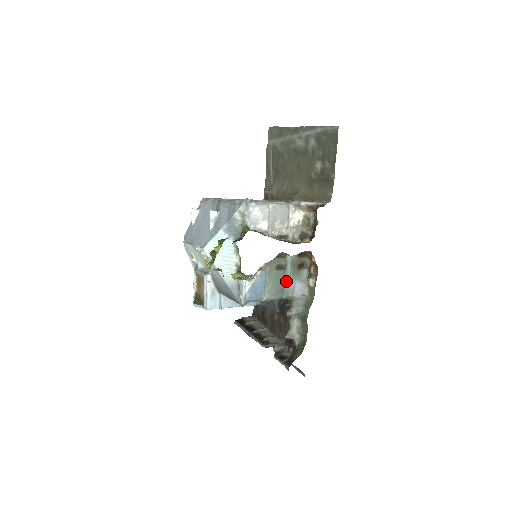
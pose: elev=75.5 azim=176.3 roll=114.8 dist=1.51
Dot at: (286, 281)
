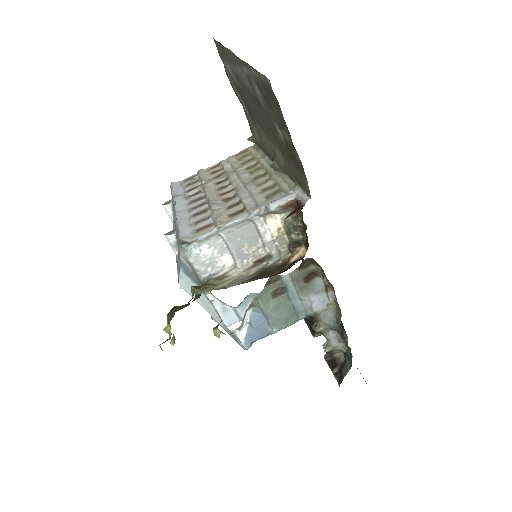
Dot at: (295, 302)
